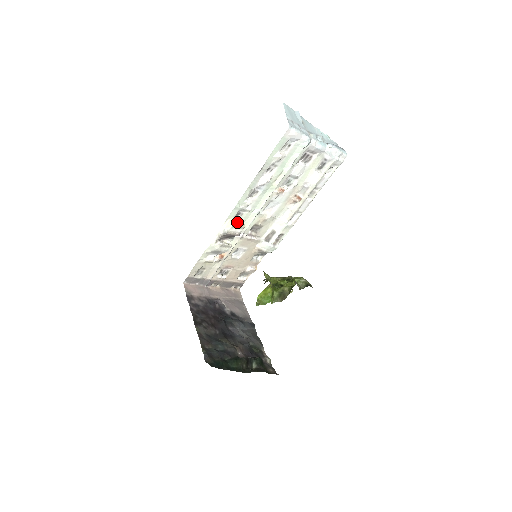
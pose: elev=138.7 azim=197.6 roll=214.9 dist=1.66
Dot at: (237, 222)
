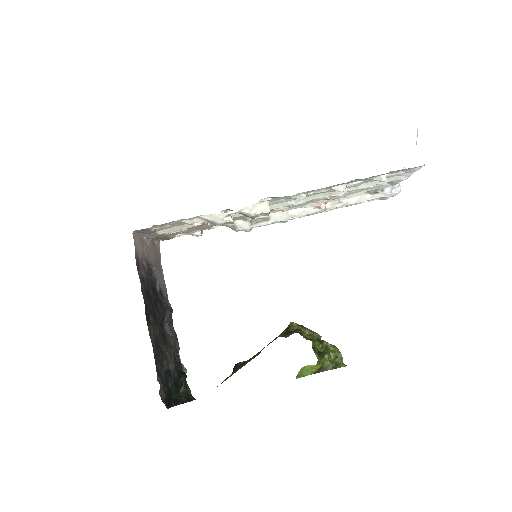
Dot at: occluded
